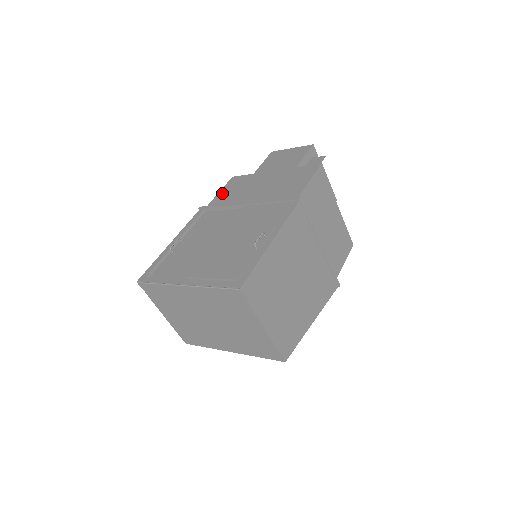
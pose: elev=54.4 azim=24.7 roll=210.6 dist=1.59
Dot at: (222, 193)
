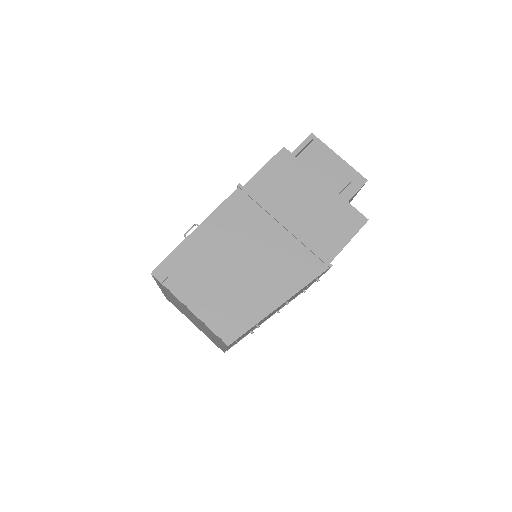
Dot at: occluded
